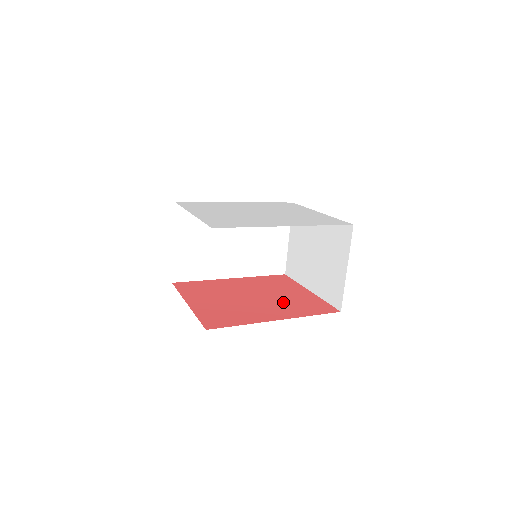
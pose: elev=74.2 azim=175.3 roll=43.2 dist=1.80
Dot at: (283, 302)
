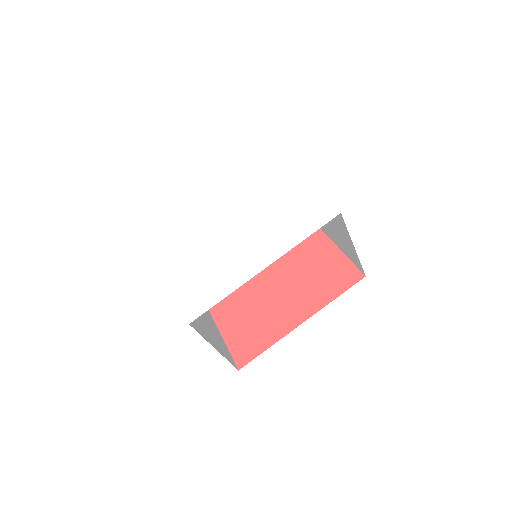
Dot at: (304, 281)
